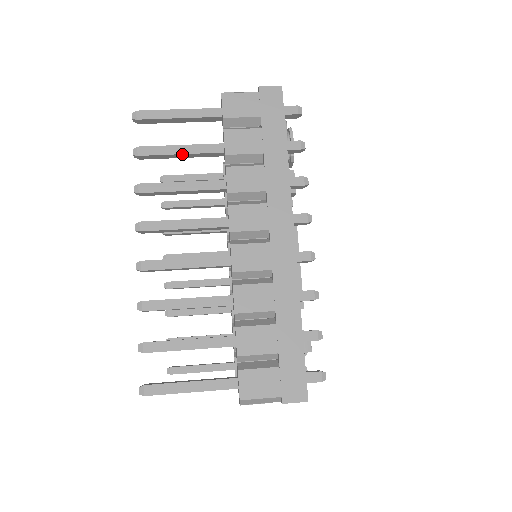
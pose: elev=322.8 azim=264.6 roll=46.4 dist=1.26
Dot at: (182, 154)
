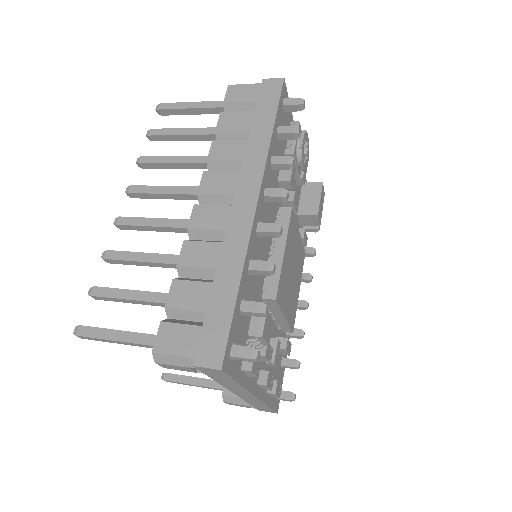
Dot at: (184, 135)
